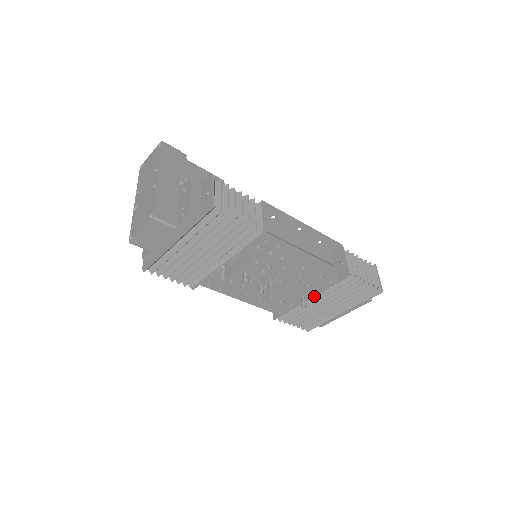
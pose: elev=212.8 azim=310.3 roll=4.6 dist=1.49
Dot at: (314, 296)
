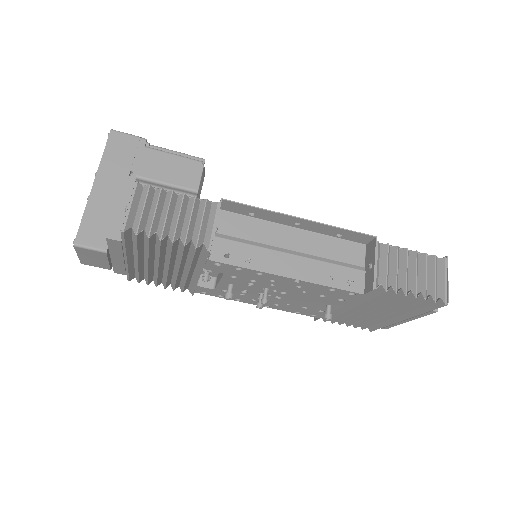
Dot at: (343, 305)
